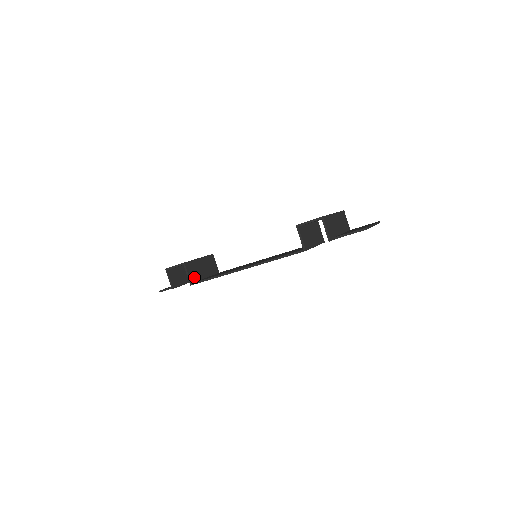
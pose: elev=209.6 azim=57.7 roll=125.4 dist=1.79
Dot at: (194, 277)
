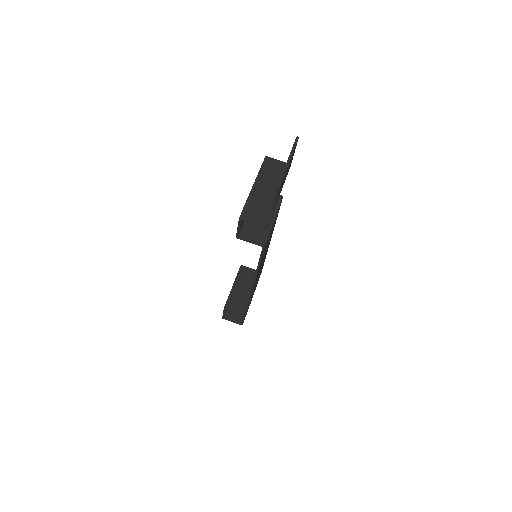
Dot at: (242, 307)
